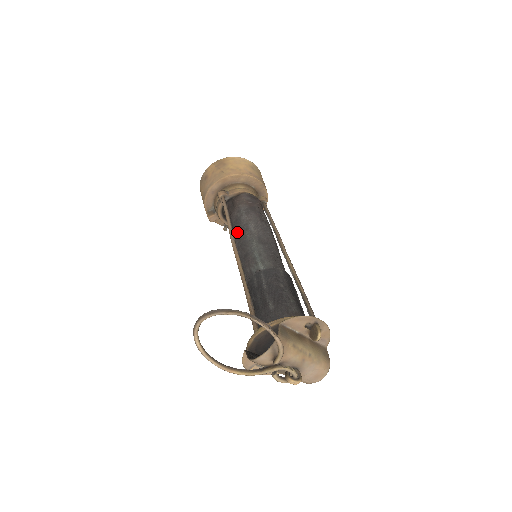
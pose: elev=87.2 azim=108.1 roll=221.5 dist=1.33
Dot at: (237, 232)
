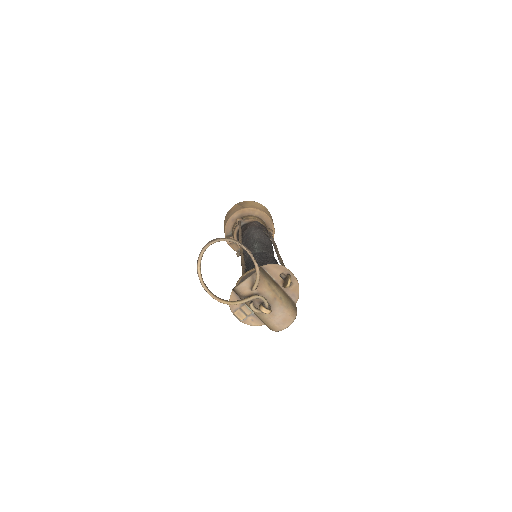
Dot at: (245, 240)
